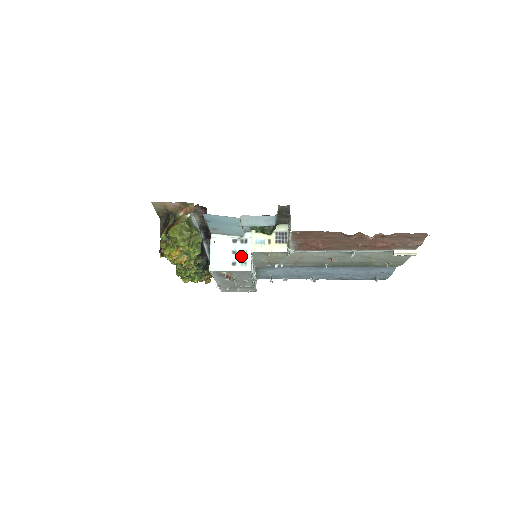
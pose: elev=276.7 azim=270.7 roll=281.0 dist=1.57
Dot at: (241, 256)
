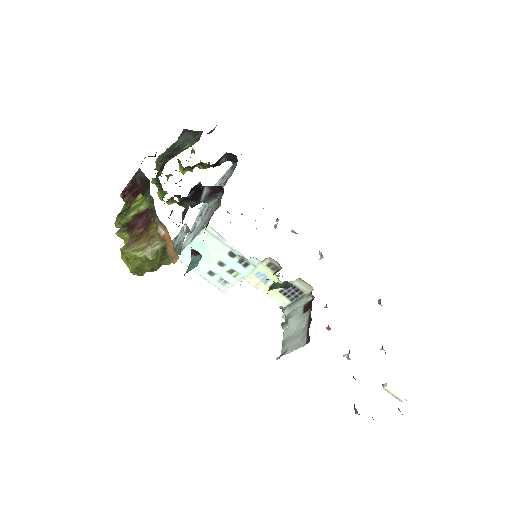
Dot at: (226, 274)
